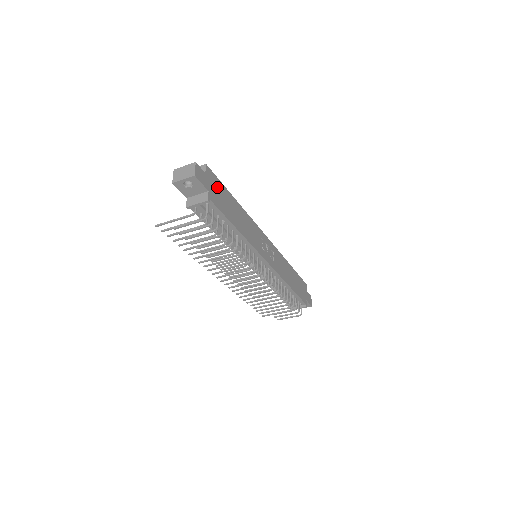
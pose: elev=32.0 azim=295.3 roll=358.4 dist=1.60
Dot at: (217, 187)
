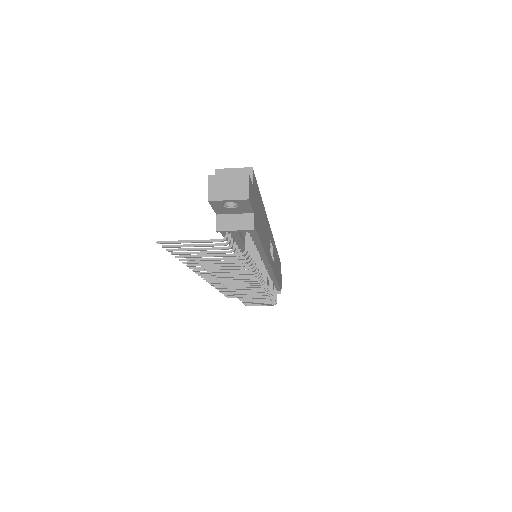
Dot at: (256, 197)
